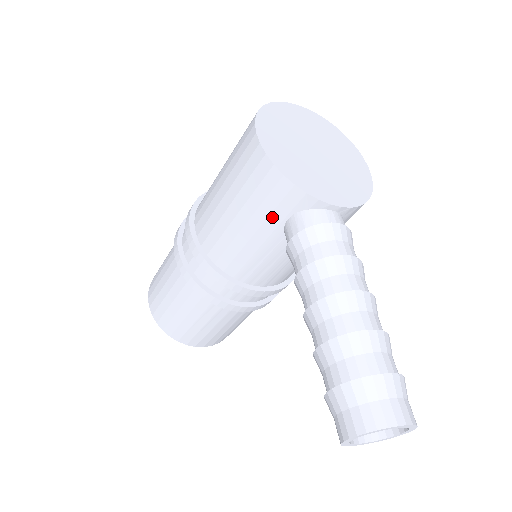
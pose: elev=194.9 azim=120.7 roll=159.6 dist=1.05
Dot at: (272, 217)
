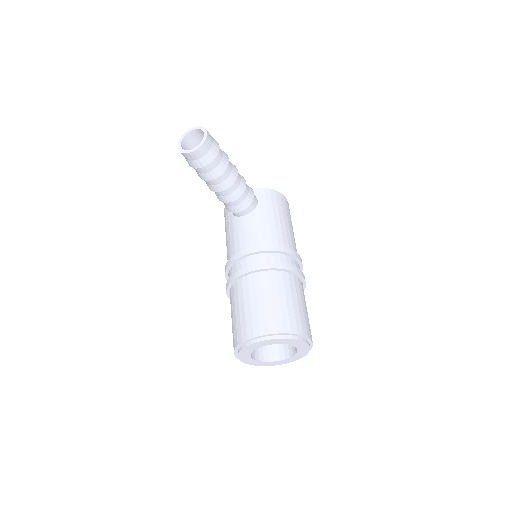
Dot at: (229, 218)
